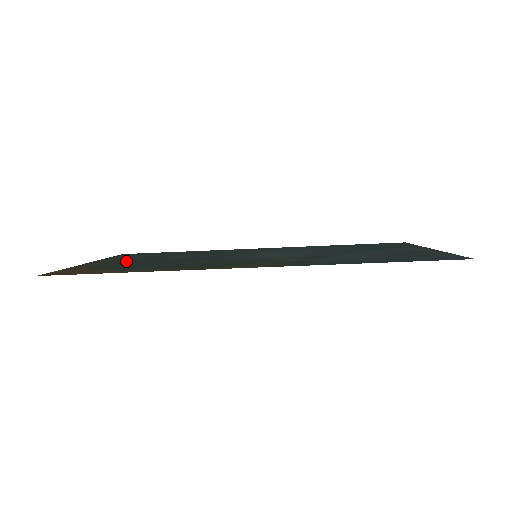
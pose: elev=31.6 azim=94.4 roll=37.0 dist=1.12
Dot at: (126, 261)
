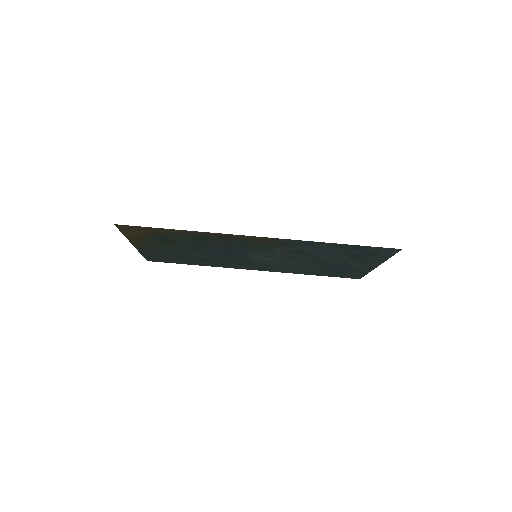
Dot at: (162, 247)
